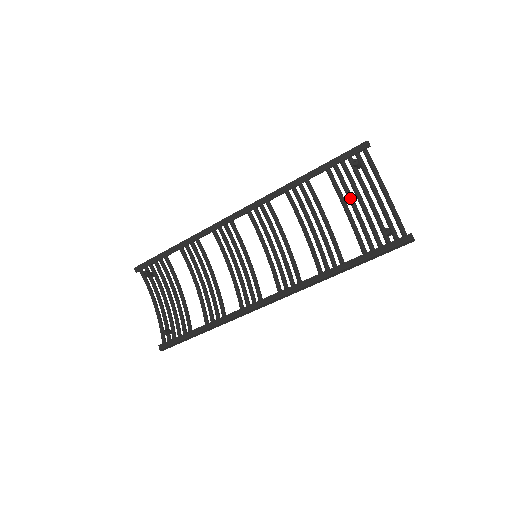
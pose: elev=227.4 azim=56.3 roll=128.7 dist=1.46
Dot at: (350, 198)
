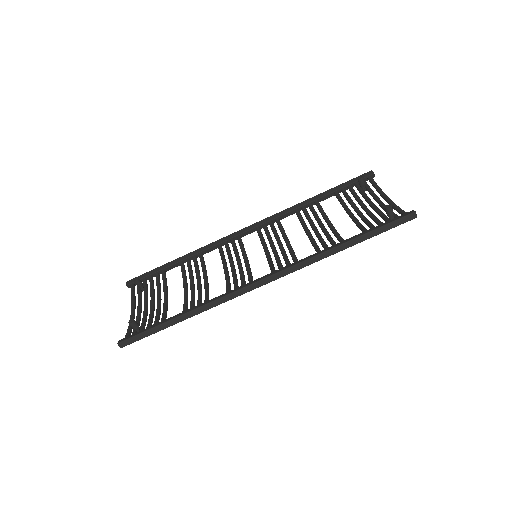
Dot at: (355, 206)
